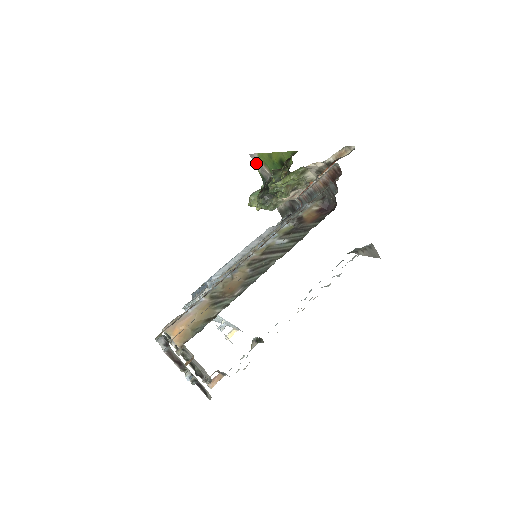
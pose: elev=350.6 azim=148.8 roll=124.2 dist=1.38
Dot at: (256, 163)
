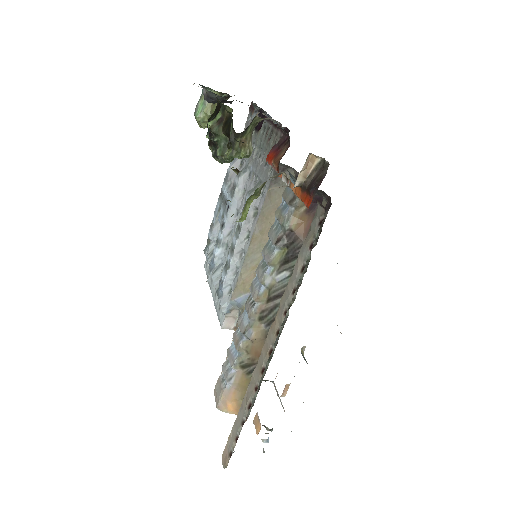
Dot at: occluded
